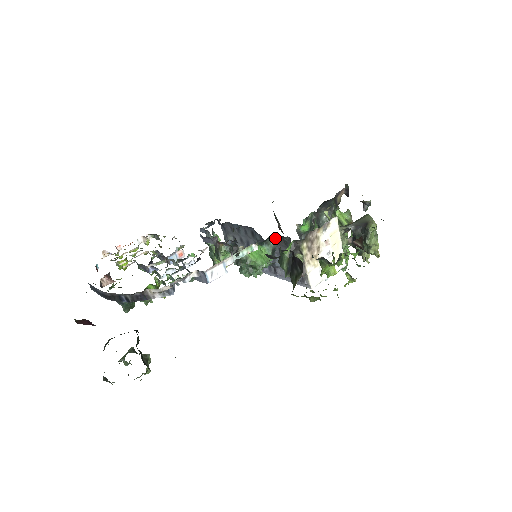
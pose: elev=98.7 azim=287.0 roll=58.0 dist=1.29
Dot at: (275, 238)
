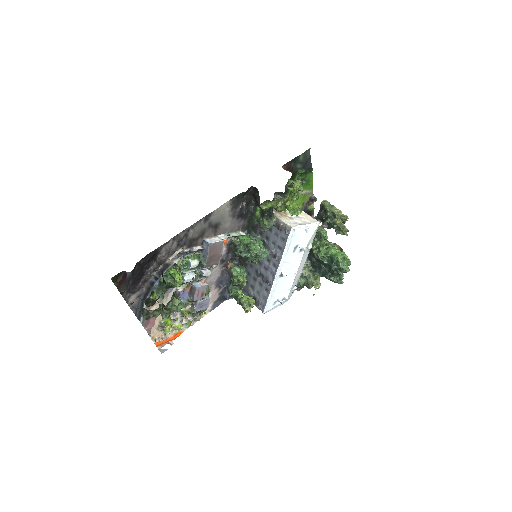
Dot at: (259, 234)
